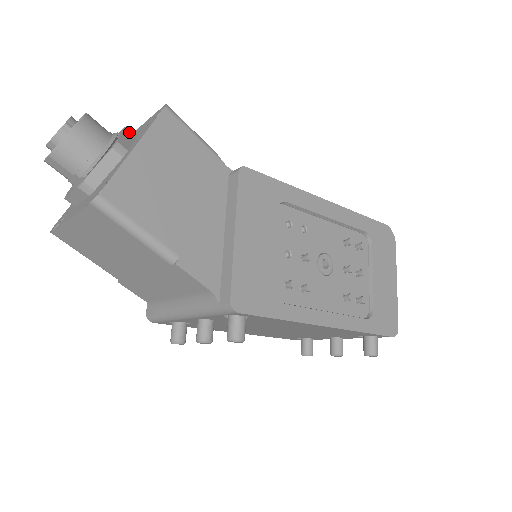
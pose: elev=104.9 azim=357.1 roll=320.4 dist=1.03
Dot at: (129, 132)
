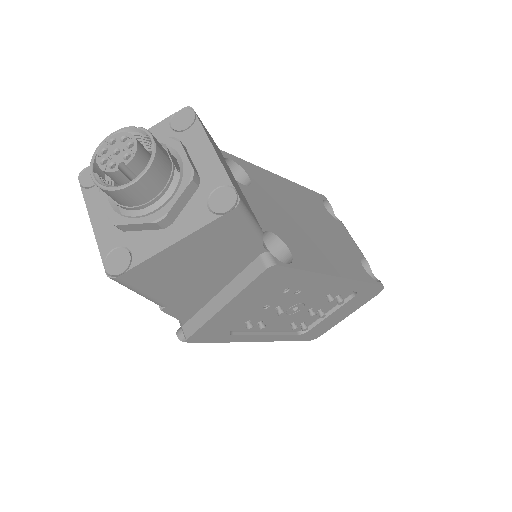
Dot at: (189, 190)
